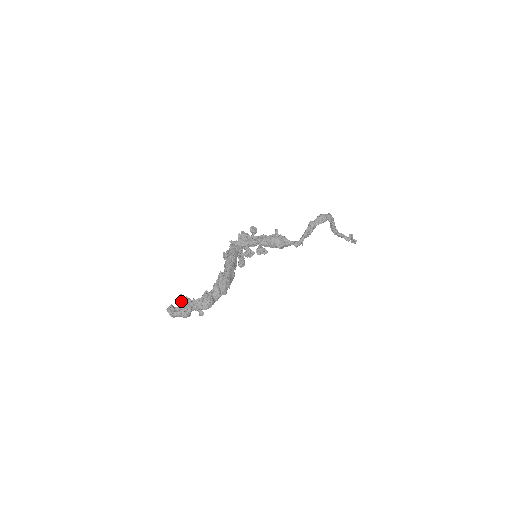
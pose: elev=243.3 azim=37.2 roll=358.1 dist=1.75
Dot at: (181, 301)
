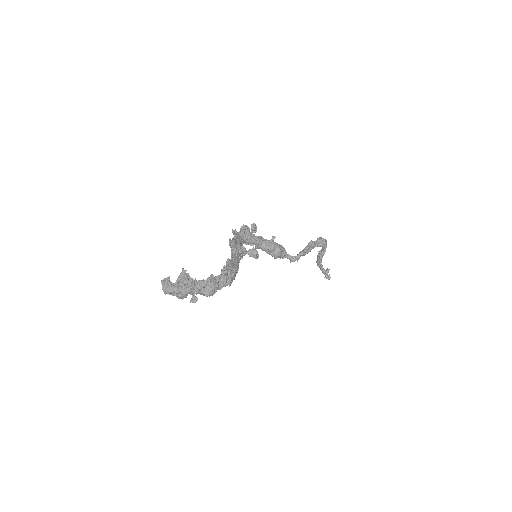
Dot at: (181, 276)
